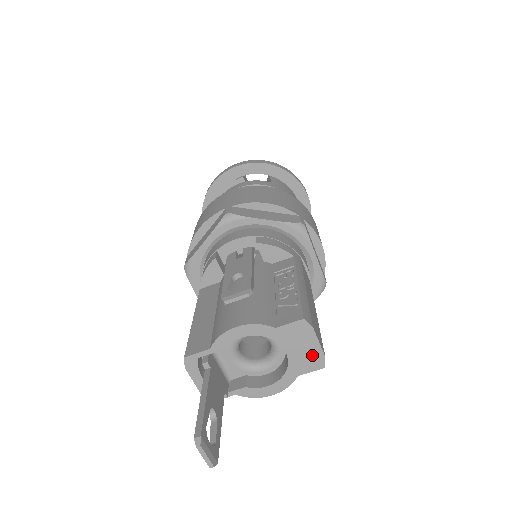
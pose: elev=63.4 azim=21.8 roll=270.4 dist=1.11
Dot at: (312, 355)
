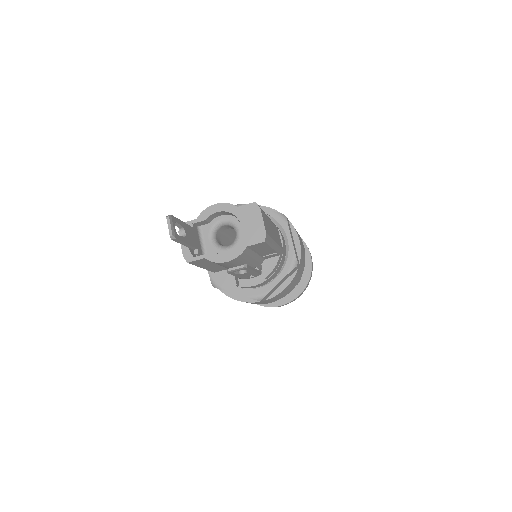
Dot at: (258, 230)
